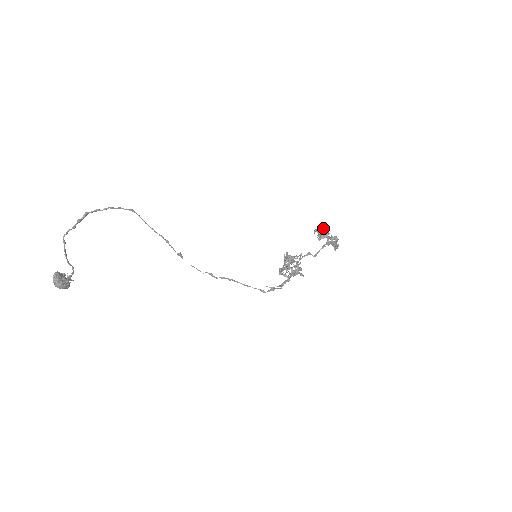
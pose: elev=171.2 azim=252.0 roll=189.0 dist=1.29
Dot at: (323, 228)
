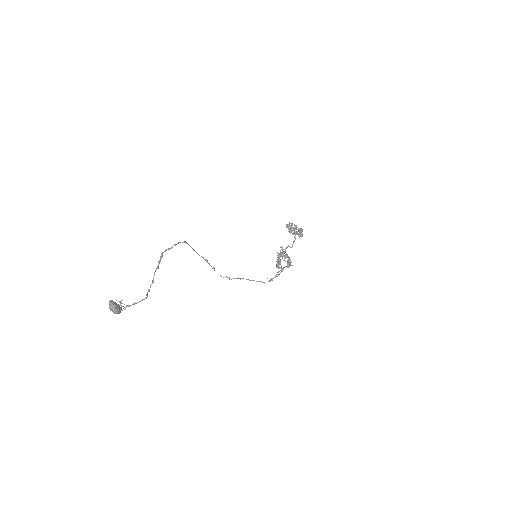
Dot at: (291, 223)
